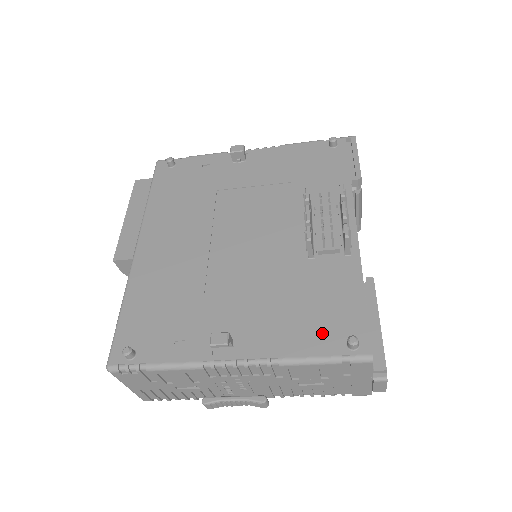
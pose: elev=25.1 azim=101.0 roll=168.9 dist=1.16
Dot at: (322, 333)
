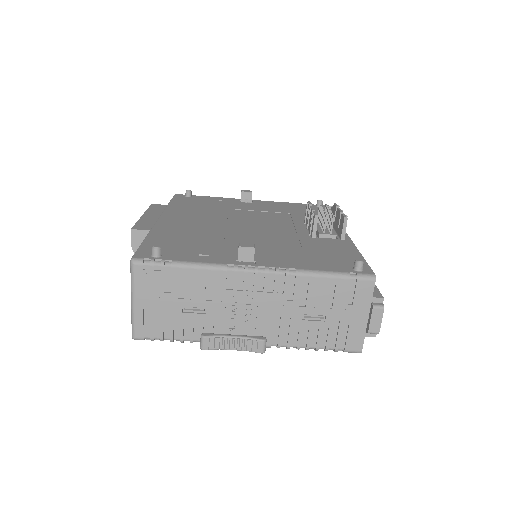
Dot at: (331, 263)
